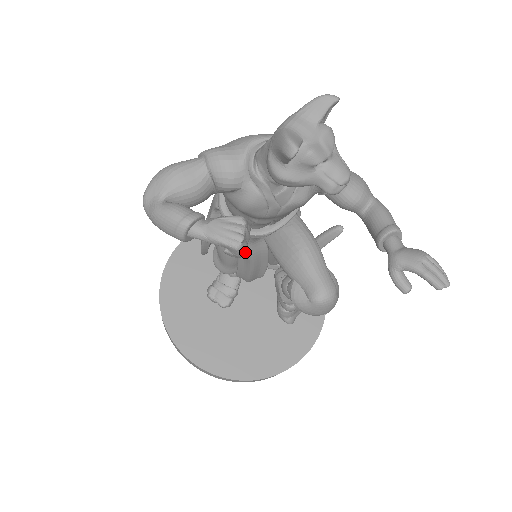
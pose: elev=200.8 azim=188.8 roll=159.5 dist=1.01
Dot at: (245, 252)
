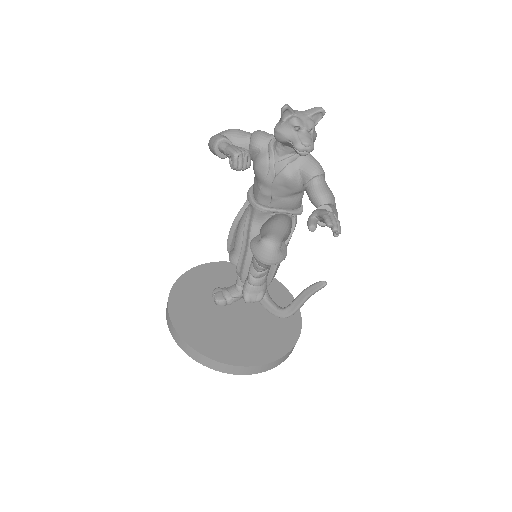
Dot at: (248, 231)
